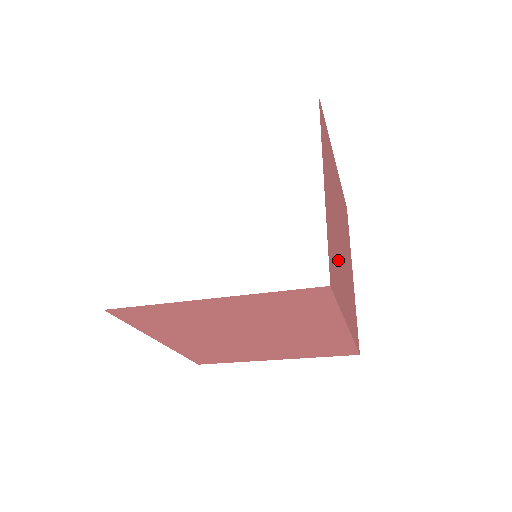
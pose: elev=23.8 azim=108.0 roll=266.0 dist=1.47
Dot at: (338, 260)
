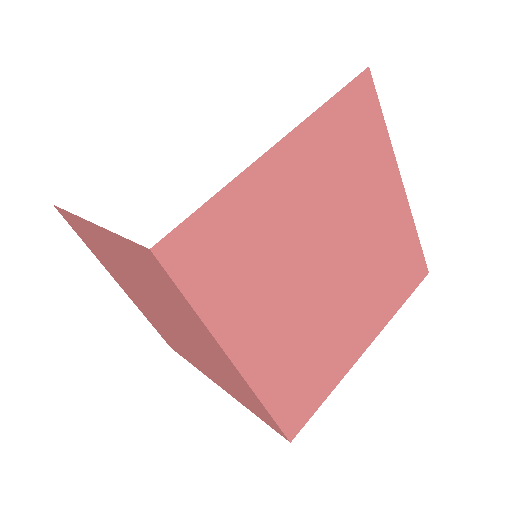
Dot at: (263, 269)
